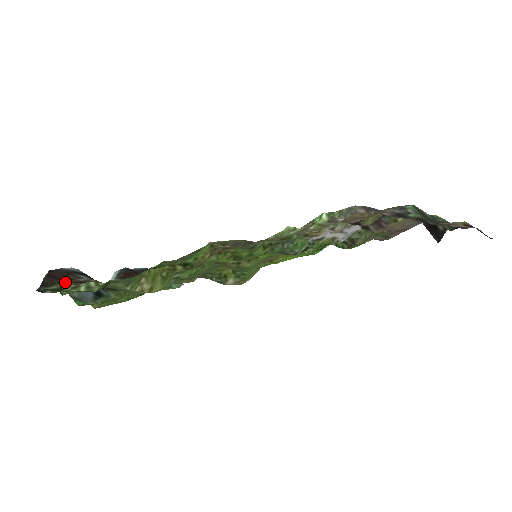
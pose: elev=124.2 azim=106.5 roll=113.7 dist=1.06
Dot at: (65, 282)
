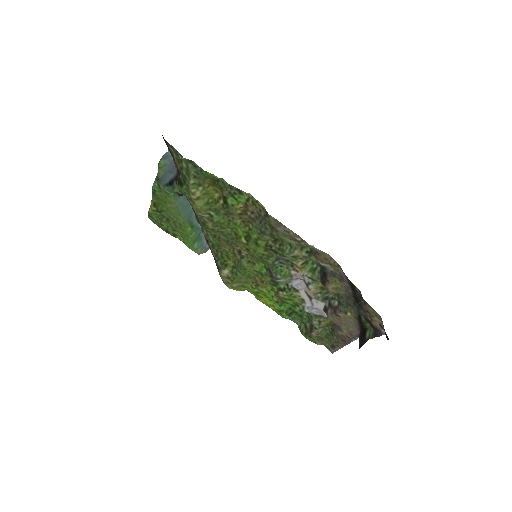
Dot at: (172, 152)
